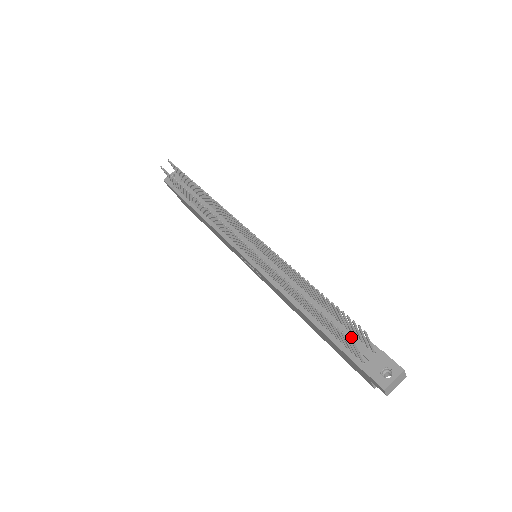
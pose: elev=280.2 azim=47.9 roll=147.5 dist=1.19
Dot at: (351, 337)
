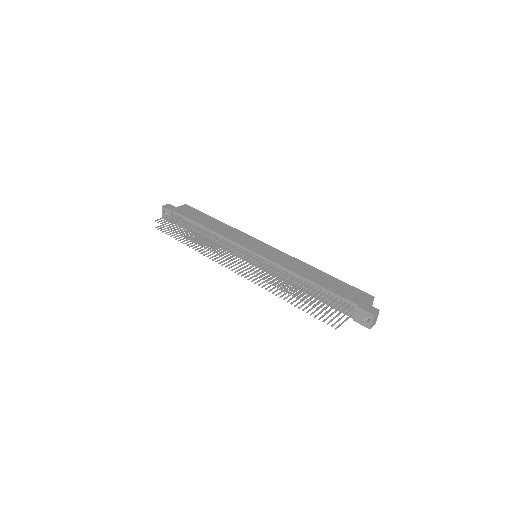
Dot at: (338, 301)
